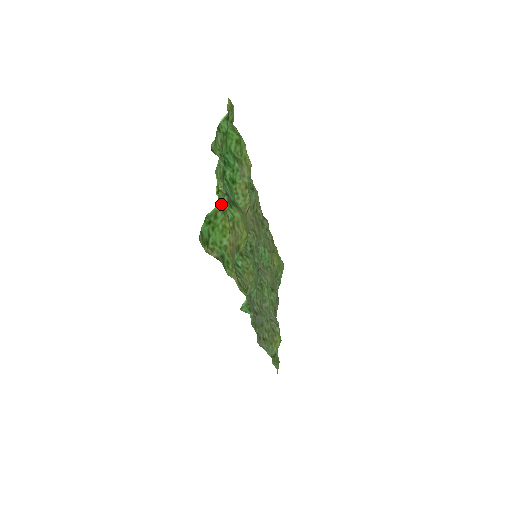
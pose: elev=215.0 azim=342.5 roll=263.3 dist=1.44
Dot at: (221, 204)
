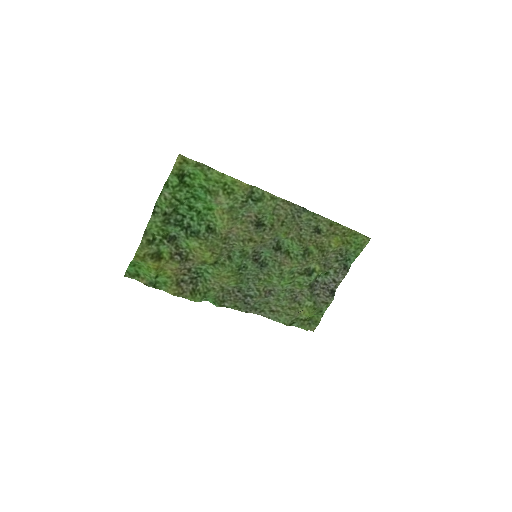
Dot at: (139, 256)
